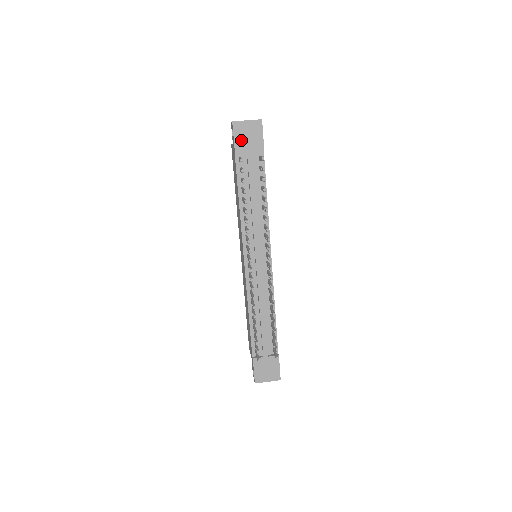
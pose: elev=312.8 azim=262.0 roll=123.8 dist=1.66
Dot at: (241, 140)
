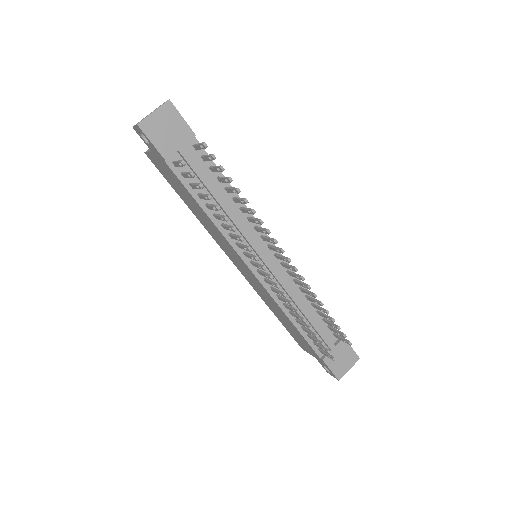
Dot at: (162, 140)
